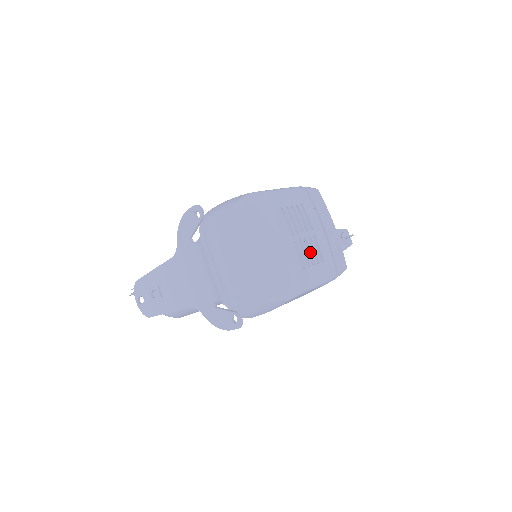
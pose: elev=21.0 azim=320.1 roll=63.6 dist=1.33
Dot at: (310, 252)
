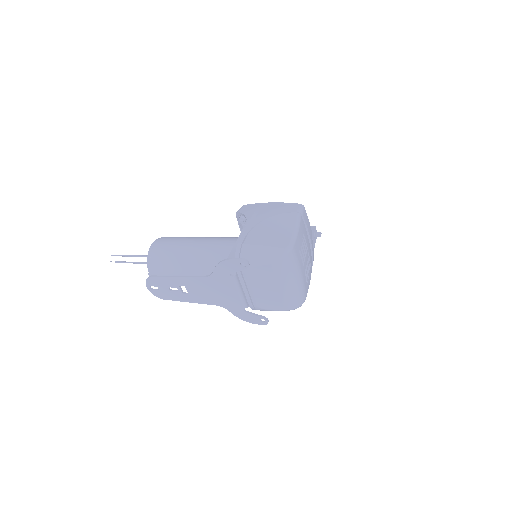
Dot at: occluded
